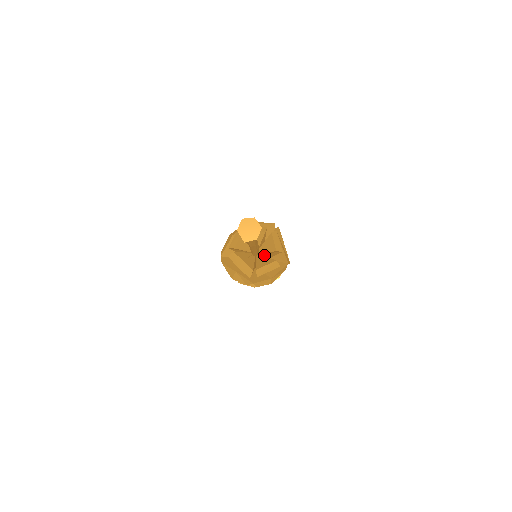
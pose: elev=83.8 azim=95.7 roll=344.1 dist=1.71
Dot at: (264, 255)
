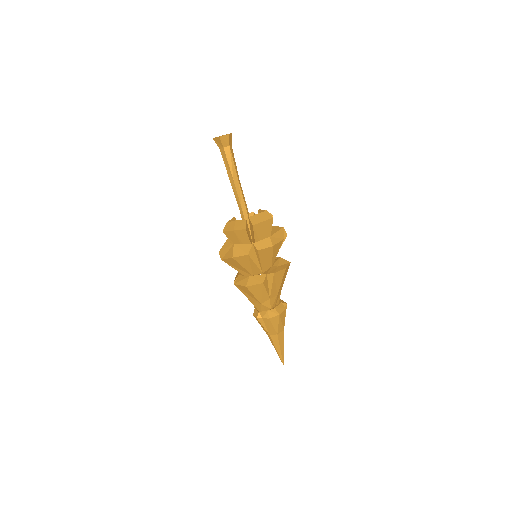
Dot at: occluded
